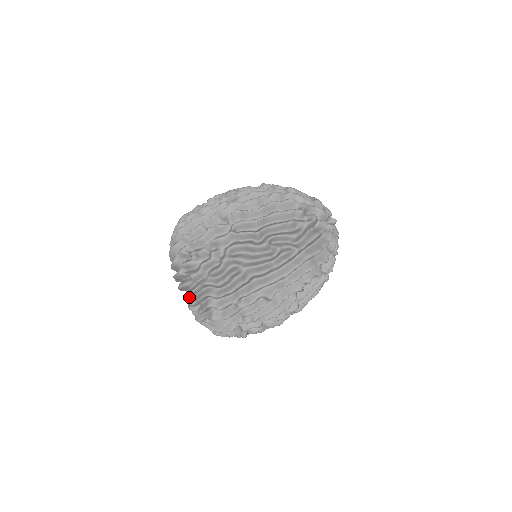
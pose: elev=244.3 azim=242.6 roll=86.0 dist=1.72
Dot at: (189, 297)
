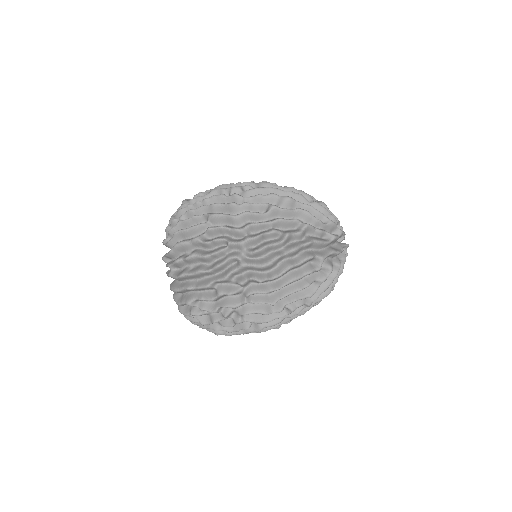
Dot at: occluded
